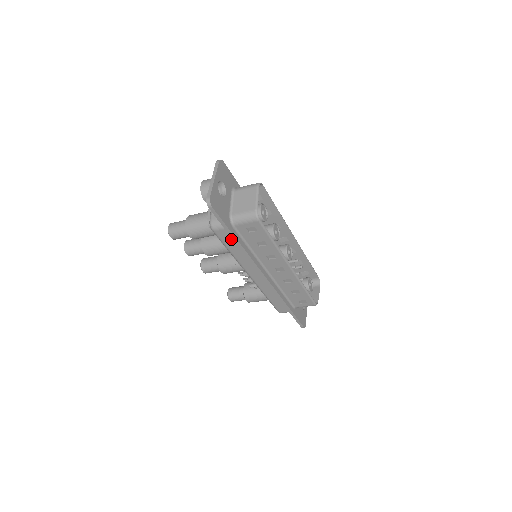
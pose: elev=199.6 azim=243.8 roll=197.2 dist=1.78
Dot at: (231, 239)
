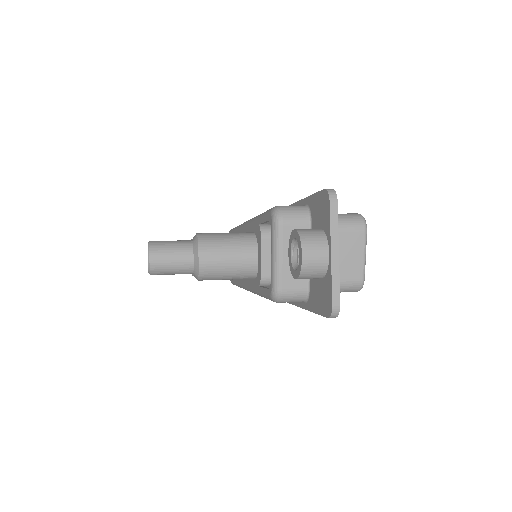
Dot at: occluded
